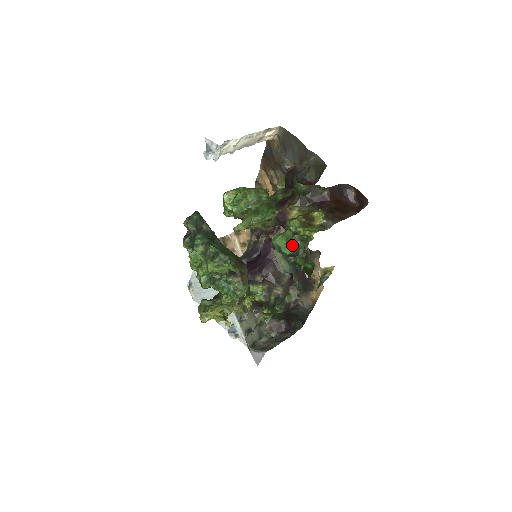
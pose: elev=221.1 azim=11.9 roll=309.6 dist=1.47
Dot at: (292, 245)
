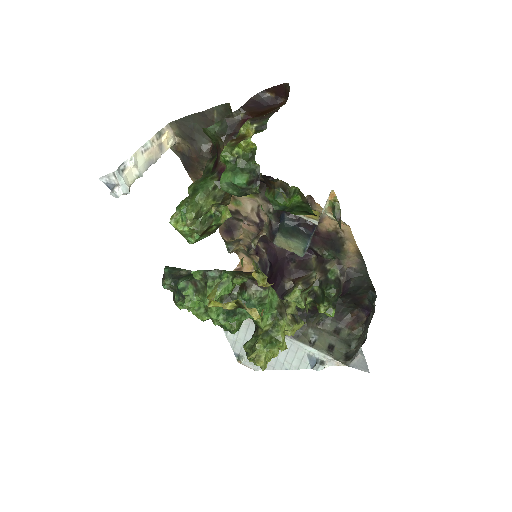
Dot at: (241, 171)
